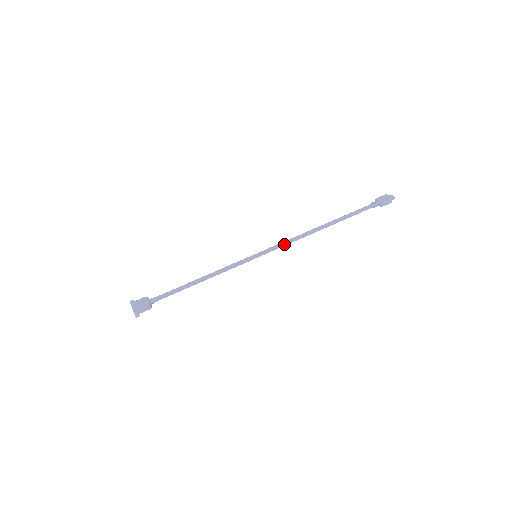
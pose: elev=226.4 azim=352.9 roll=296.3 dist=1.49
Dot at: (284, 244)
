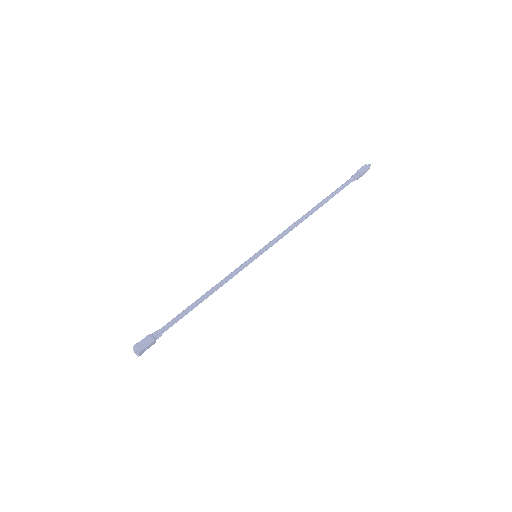
Dot at: (280, 235)
